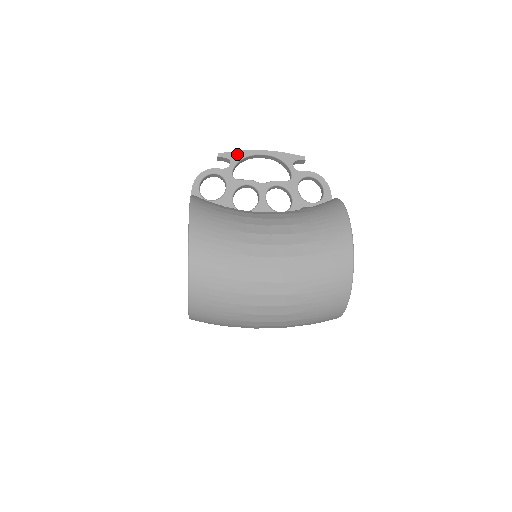
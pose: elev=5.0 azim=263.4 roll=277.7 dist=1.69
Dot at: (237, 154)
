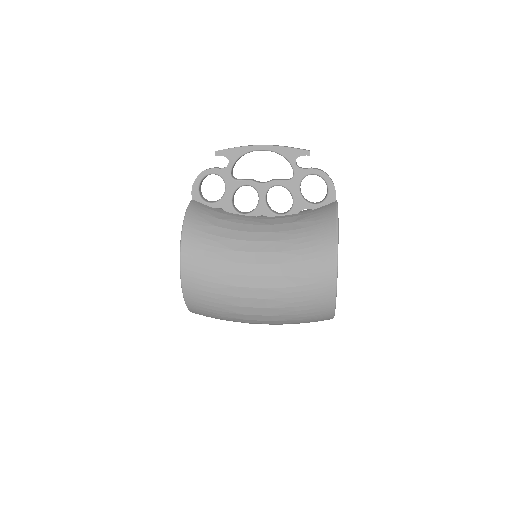
Dot at: (235, 151)
